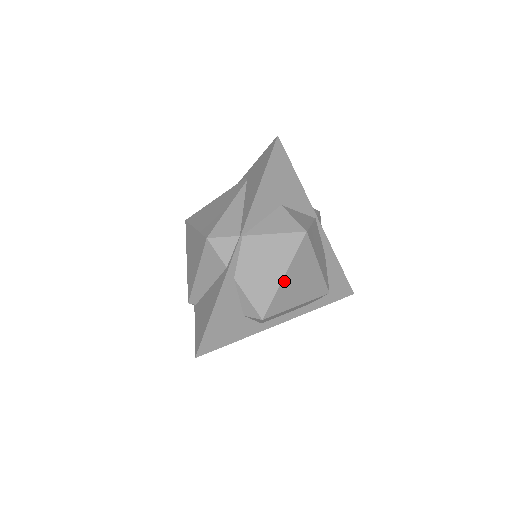
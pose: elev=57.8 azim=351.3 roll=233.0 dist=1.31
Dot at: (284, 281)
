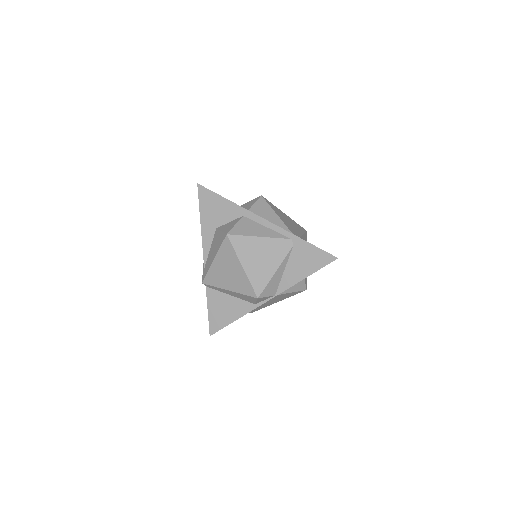
Dot at: (275, 302)
